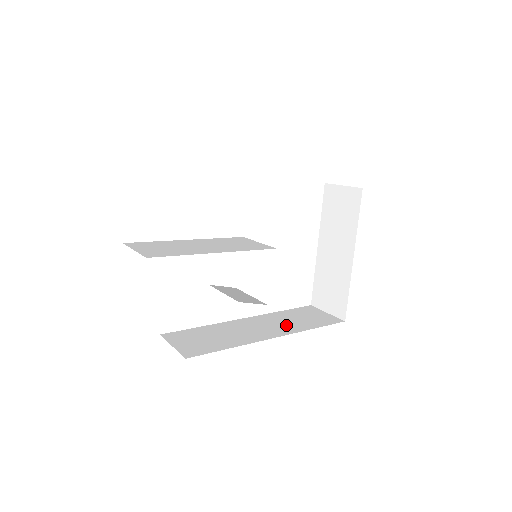
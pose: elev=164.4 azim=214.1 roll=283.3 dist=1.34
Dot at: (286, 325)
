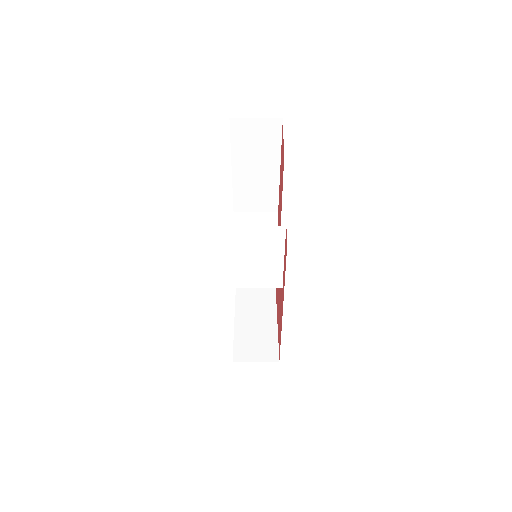
Dot at: occluded
